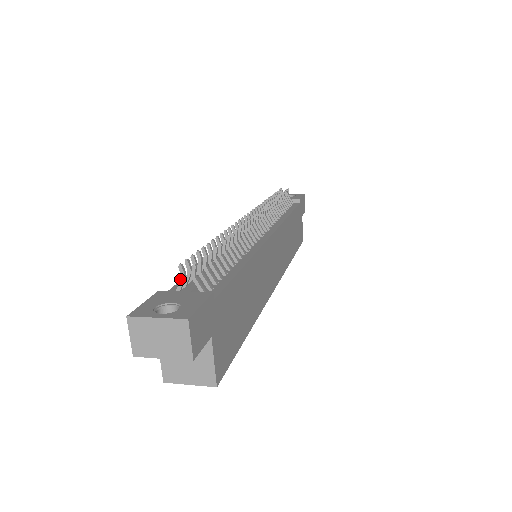
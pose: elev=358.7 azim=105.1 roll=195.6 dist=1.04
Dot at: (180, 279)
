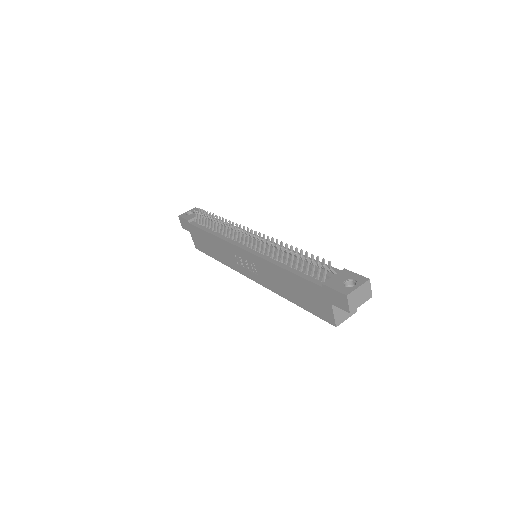
Dot at: (325, 273)
